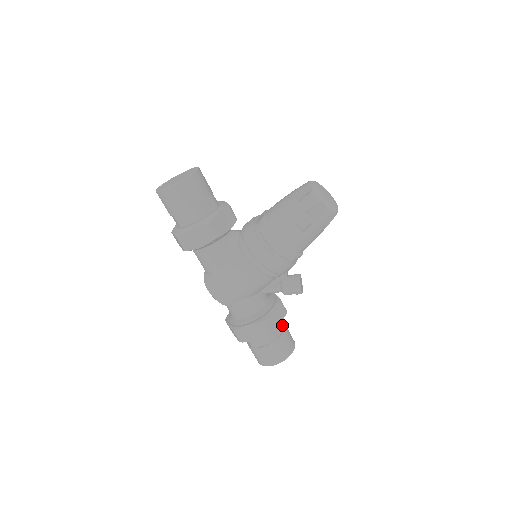
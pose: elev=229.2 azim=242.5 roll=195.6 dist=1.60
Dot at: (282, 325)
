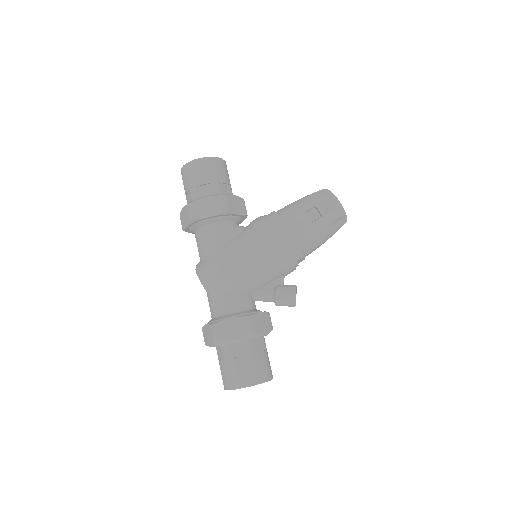
Dot at: (264, 344)
